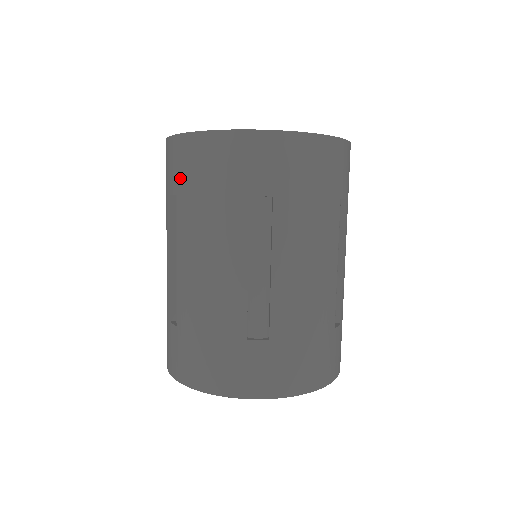
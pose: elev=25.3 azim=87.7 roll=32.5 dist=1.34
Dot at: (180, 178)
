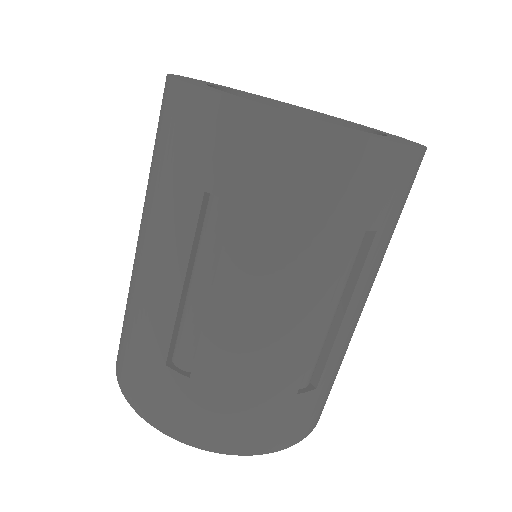
Dot at: (249, 180)
